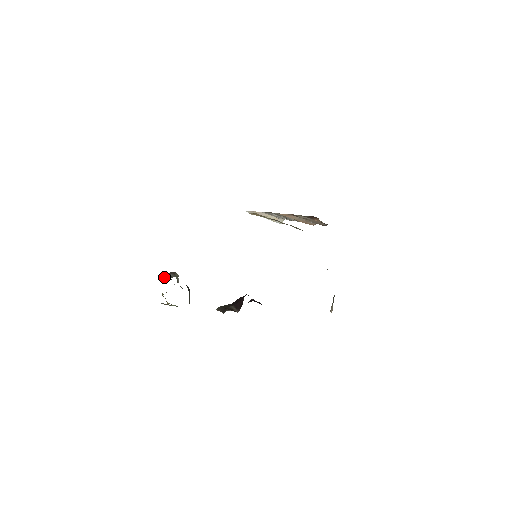
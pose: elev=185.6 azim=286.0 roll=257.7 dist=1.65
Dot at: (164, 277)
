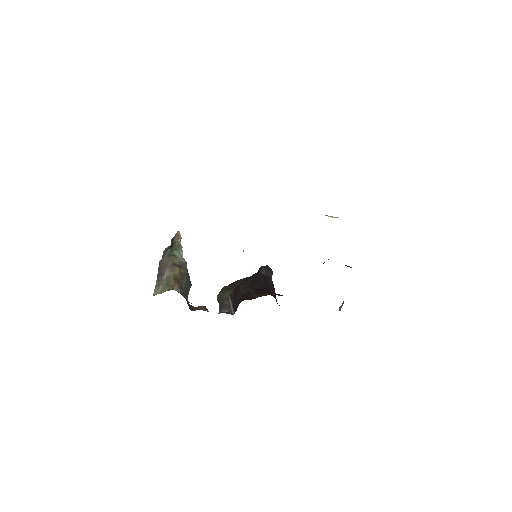
Dot at: (159, 274)
